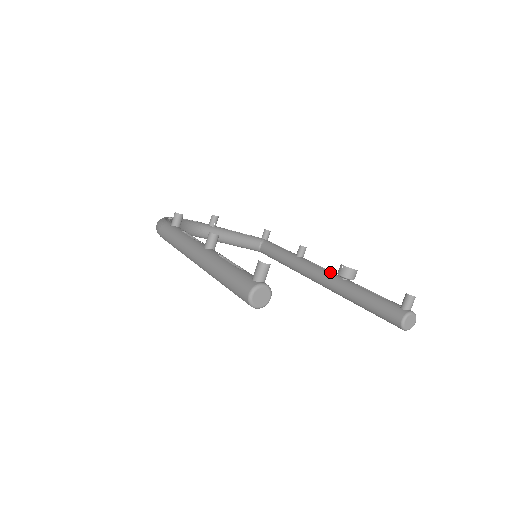
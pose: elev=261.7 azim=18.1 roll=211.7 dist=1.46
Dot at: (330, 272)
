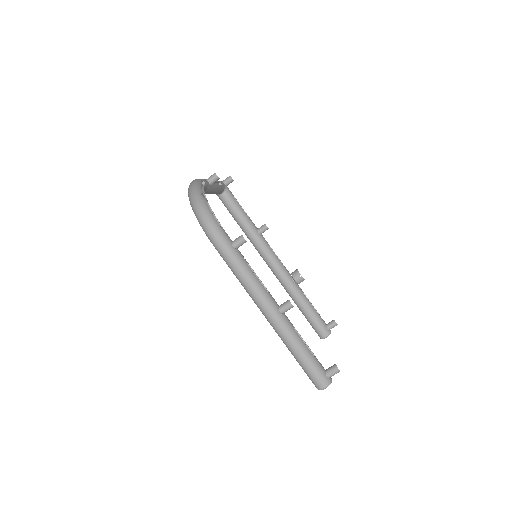
Dot at: (285, 268)
